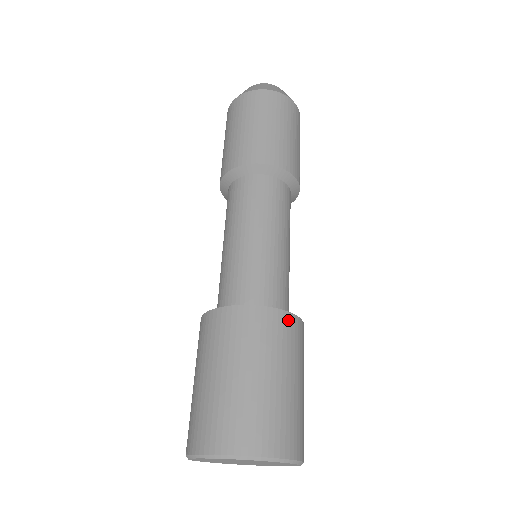
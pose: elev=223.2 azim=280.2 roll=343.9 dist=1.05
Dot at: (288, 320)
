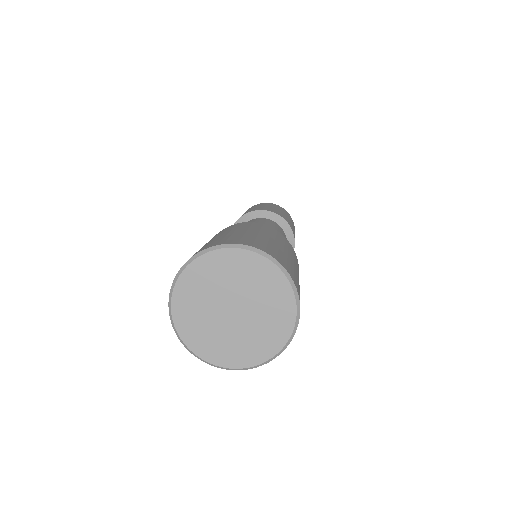
Dot at: (268, 228)
